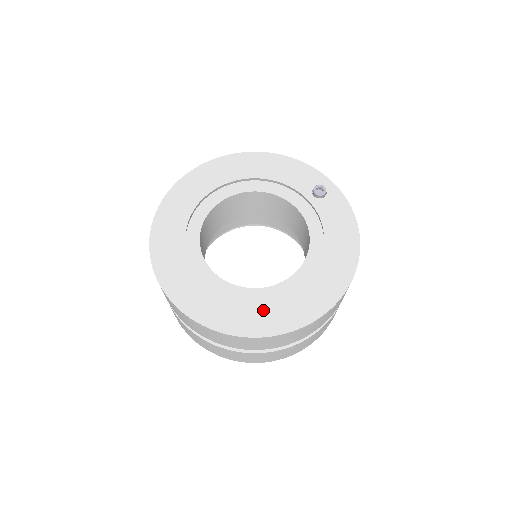
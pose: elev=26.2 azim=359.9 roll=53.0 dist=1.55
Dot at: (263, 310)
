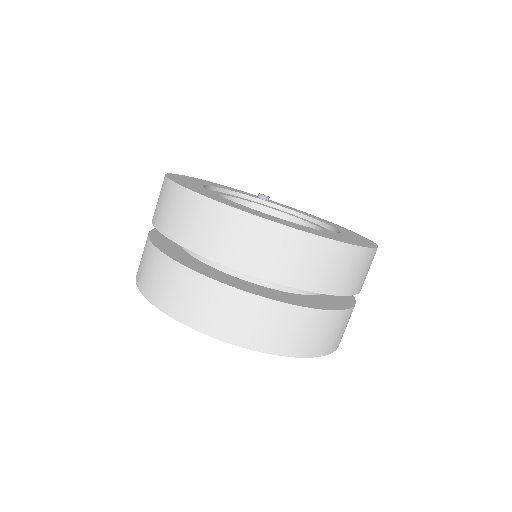
Dot at: (349, 237)
